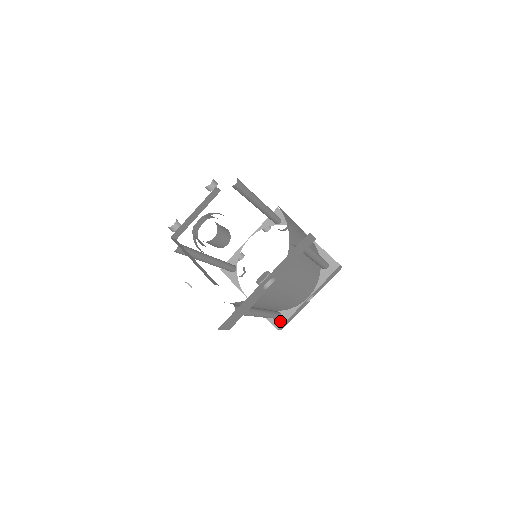
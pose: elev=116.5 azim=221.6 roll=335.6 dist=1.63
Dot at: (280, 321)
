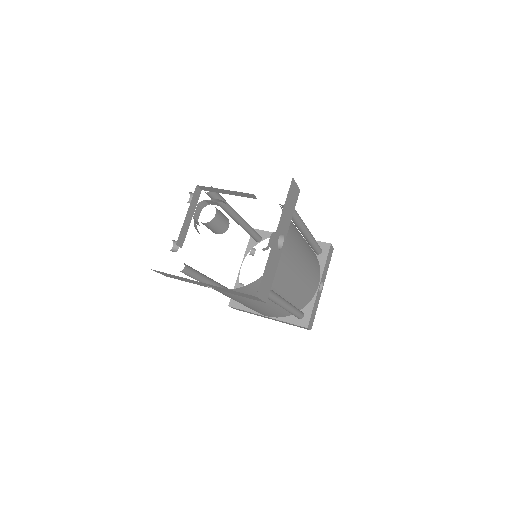
Dot at: (305, 319)
